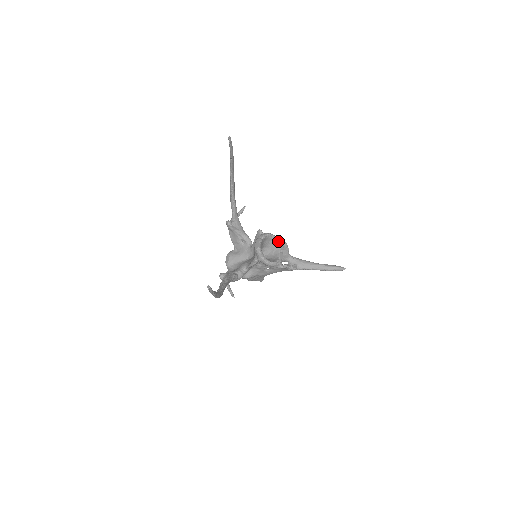
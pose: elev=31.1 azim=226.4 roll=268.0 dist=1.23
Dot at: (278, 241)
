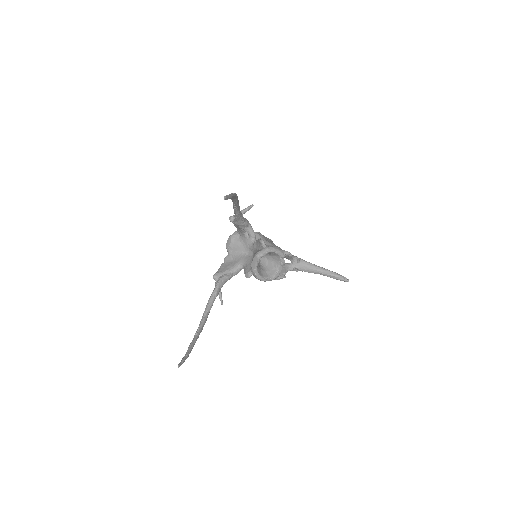
Dot at: (280, 255)
